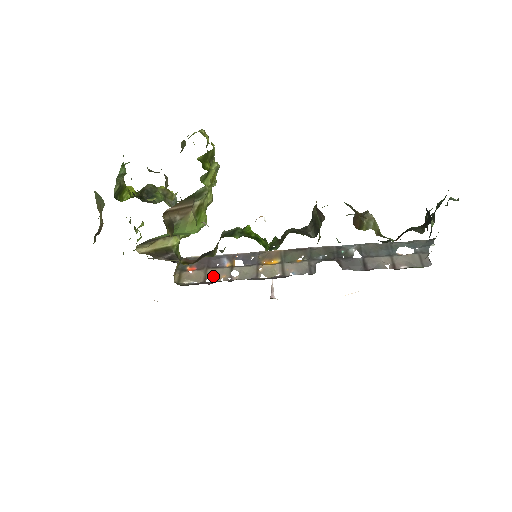
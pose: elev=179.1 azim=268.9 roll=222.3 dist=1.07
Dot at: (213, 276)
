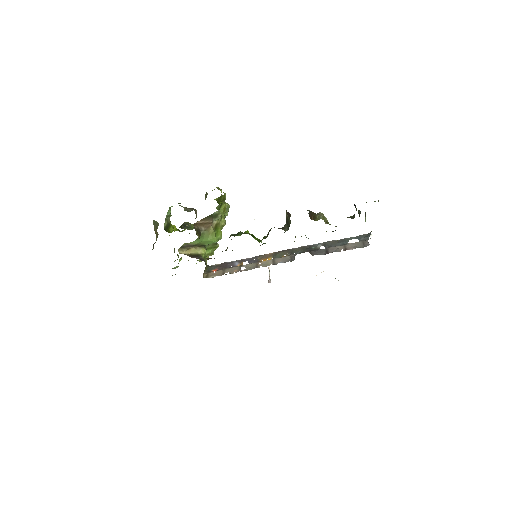
Dot at: (229, 272)
